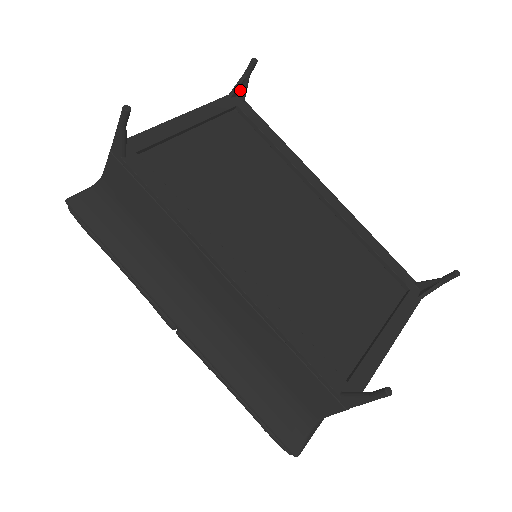
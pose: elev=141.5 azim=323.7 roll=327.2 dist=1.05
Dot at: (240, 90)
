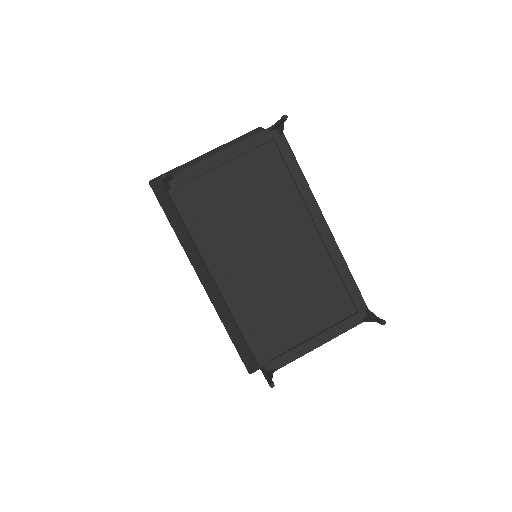
Dot at: (278, 127)
